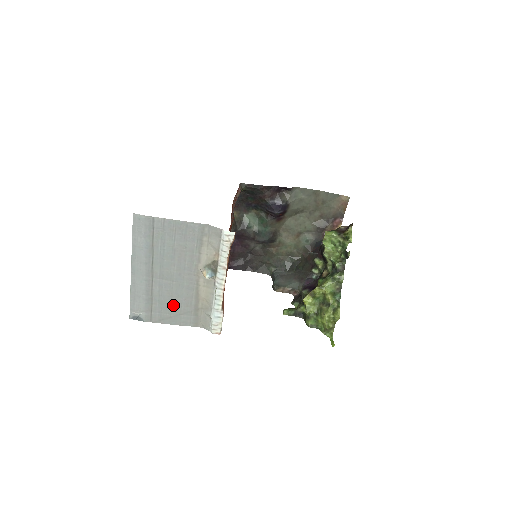
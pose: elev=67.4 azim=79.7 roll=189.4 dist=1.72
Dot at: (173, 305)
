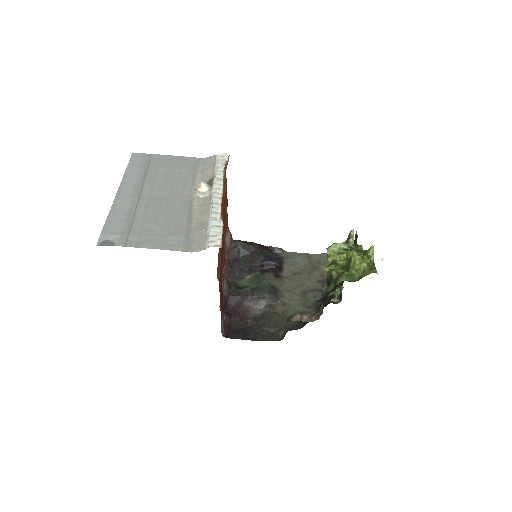
Dot at: (159, 225)
